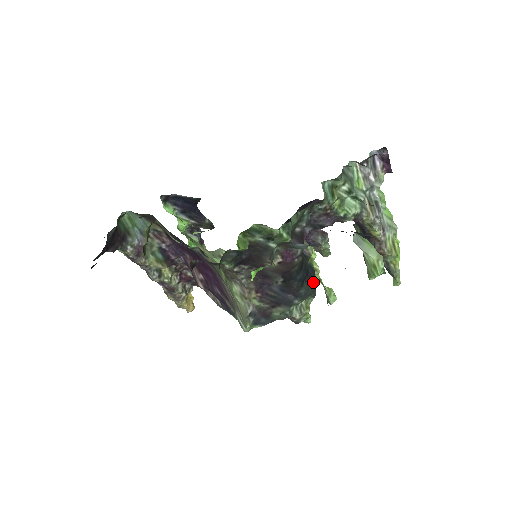
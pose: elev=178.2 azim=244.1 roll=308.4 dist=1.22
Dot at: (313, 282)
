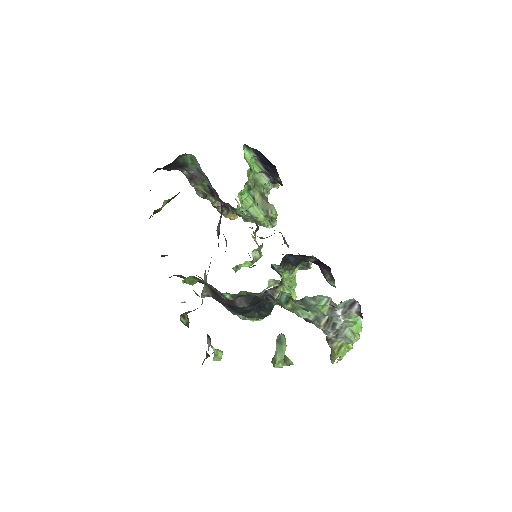
Dot at: (264, 313)
